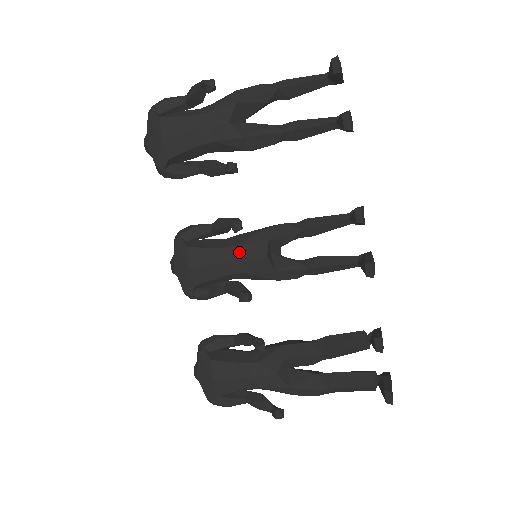
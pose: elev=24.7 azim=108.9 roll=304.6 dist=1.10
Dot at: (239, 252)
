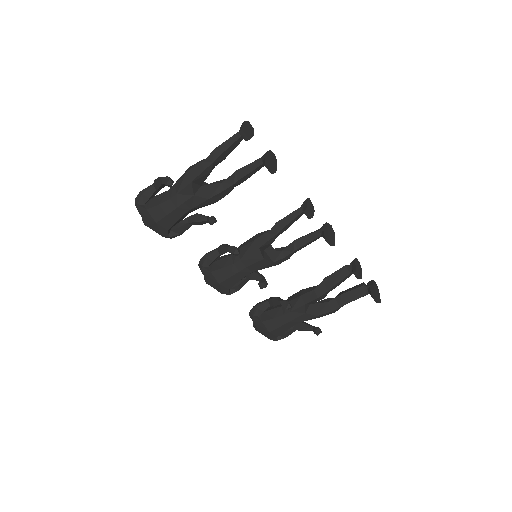
Dot at: (245, 262)
